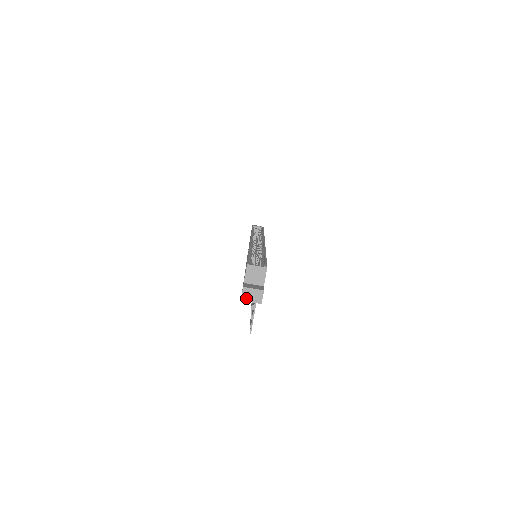
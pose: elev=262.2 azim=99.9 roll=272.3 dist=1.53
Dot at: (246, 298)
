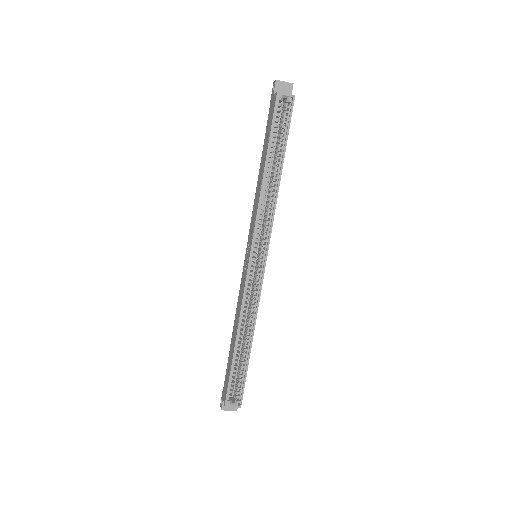
Dot at: occluded
